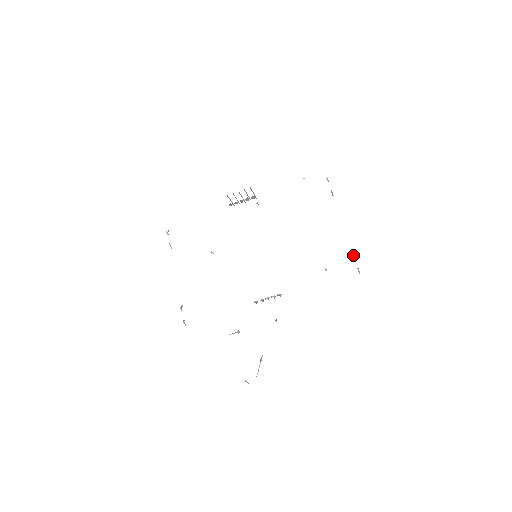
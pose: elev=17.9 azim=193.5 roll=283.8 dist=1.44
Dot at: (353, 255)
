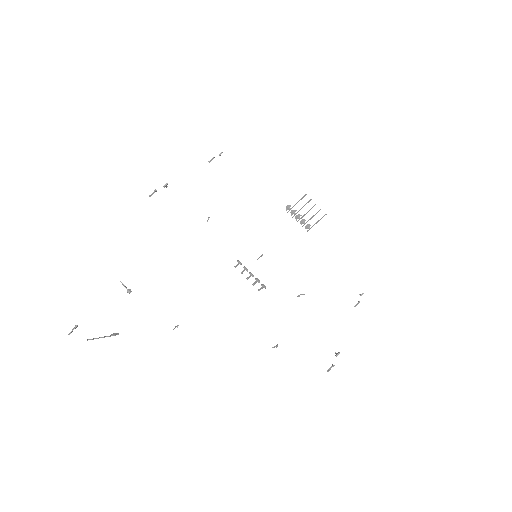
Dot at: (339, 352)
